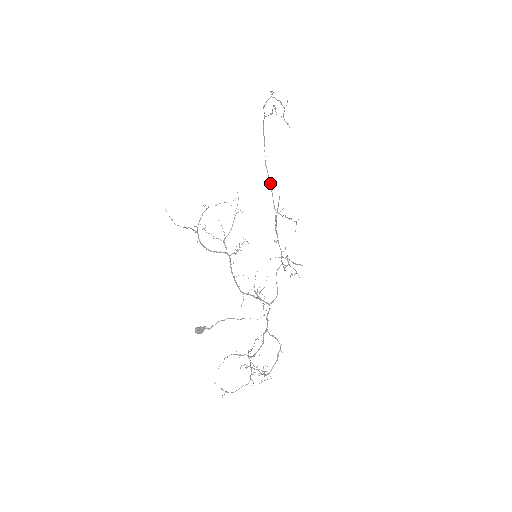
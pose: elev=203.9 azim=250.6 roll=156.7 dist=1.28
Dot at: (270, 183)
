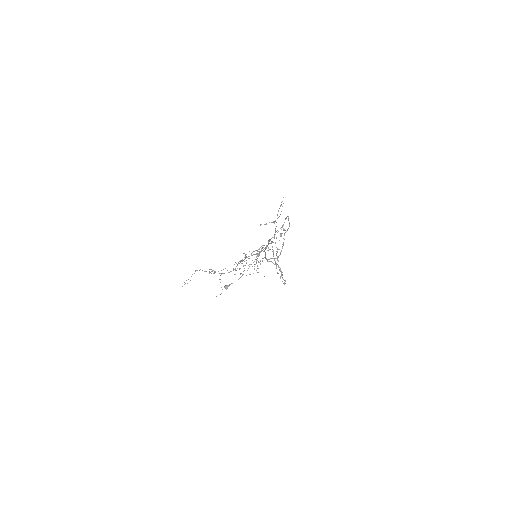
Dot at: (267, 246)
